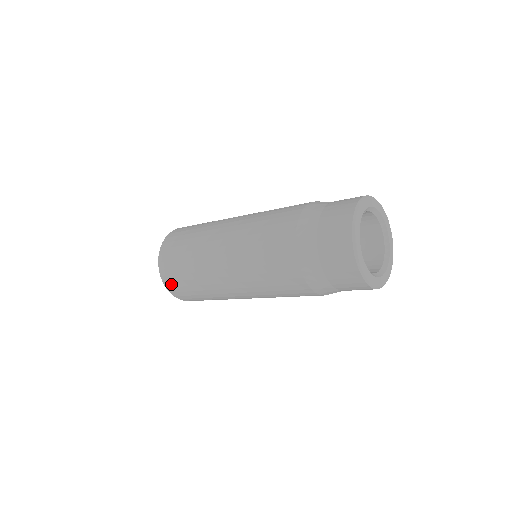
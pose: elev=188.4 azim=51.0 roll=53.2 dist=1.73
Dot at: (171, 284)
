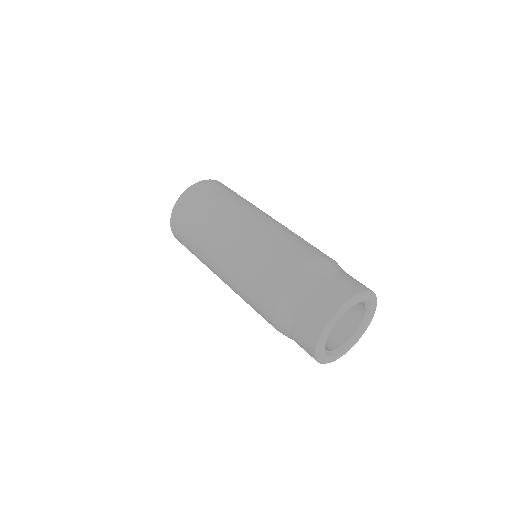
Dot at: occluded
